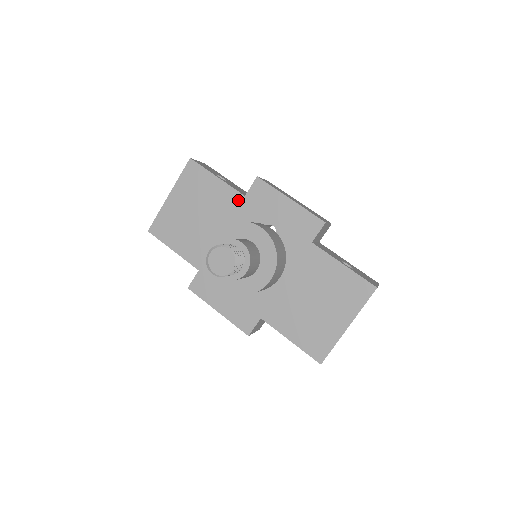
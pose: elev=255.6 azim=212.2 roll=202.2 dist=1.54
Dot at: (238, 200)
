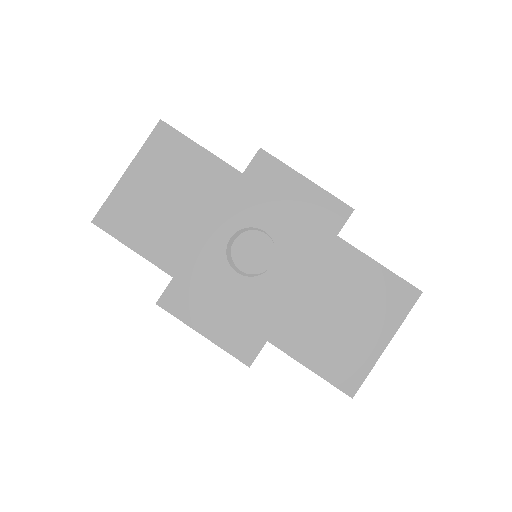
Dot at: (233, 179)
